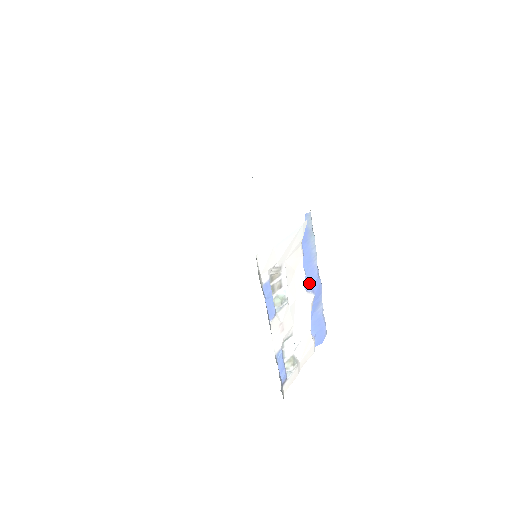
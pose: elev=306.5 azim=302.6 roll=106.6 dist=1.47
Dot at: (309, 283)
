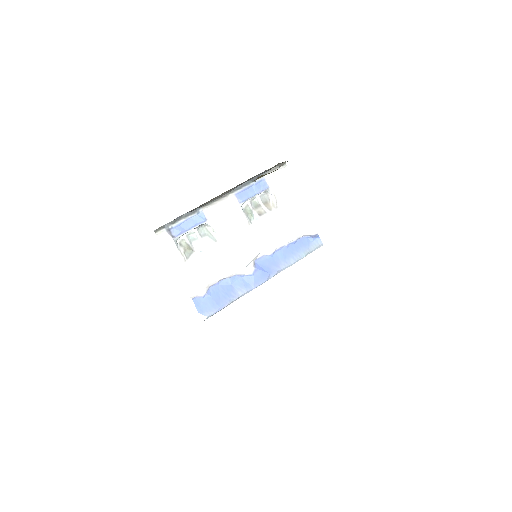
Dot at: (262, 265)
